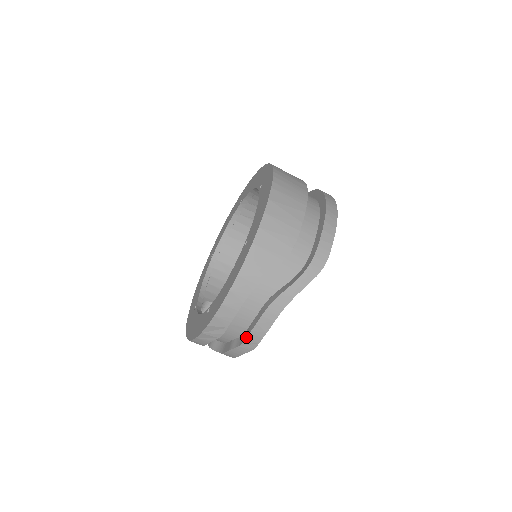
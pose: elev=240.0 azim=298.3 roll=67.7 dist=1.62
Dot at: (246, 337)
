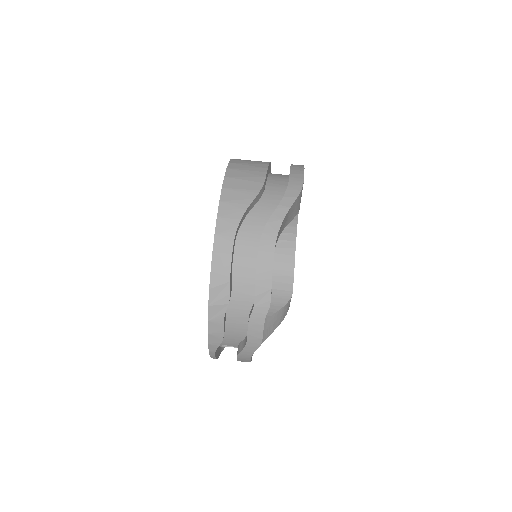
Dot at: (255, 287)
